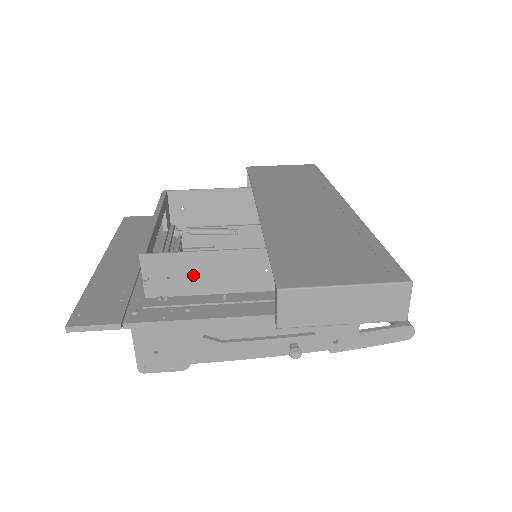
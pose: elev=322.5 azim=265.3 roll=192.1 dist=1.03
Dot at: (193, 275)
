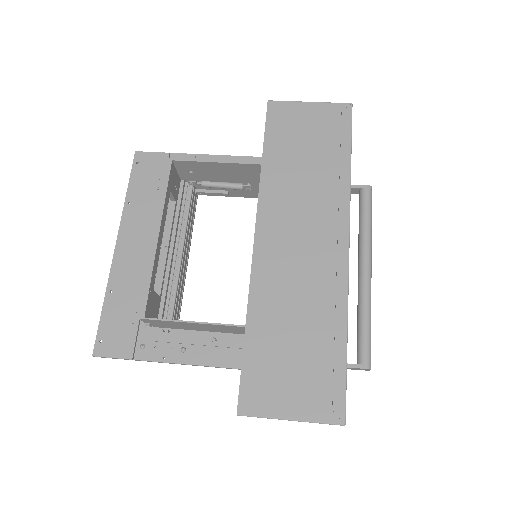
Dot at: (187, 326)
